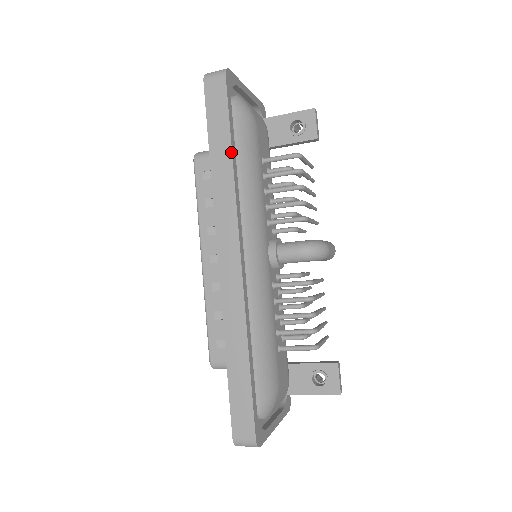
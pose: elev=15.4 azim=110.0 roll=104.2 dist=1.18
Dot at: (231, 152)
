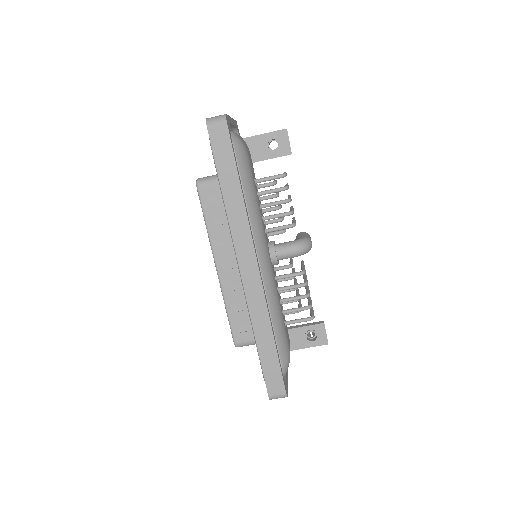
Dot at: (240, 187)
